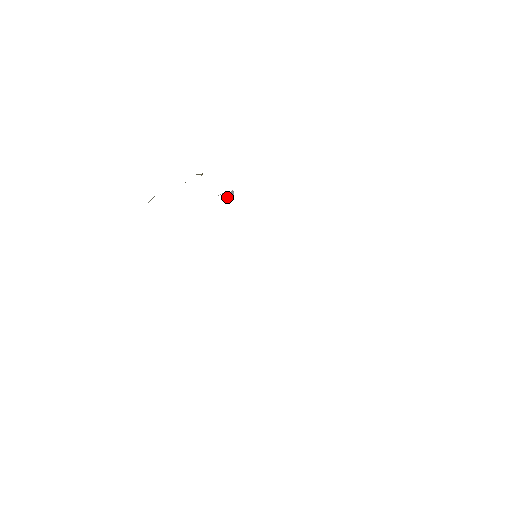
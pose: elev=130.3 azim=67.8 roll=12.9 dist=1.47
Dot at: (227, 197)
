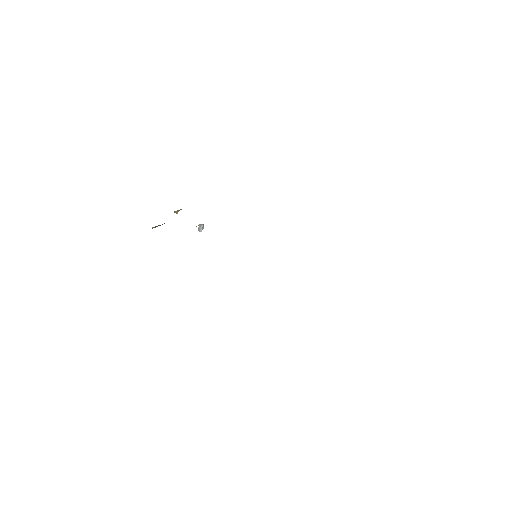
Dot at: (199, 230)
